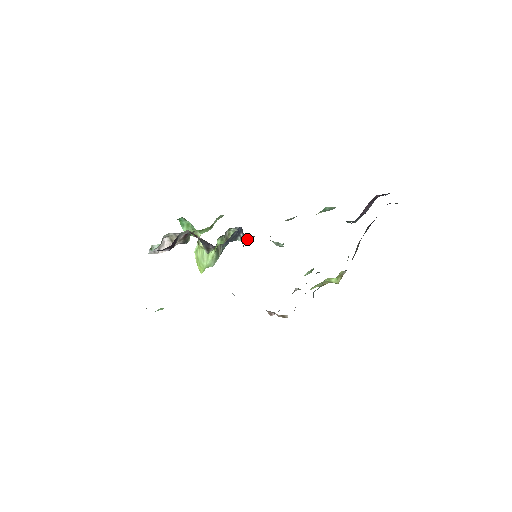
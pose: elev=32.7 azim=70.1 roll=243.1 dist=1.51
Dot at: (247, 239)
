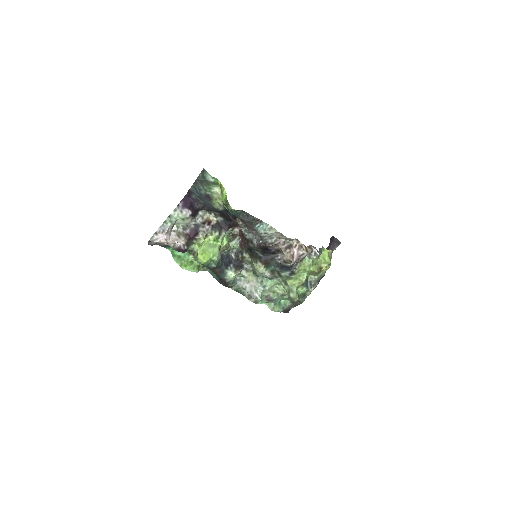
Dot at: (237, 267)
